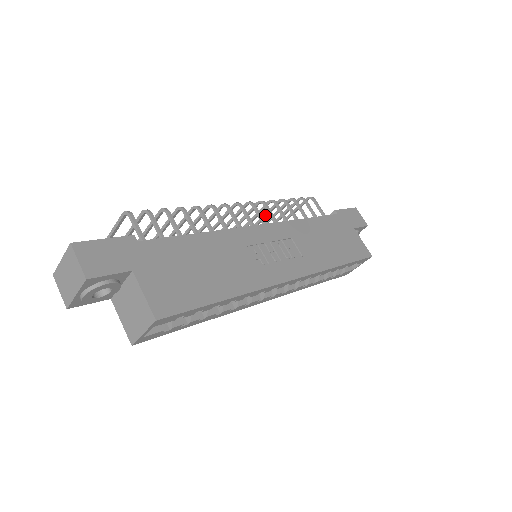
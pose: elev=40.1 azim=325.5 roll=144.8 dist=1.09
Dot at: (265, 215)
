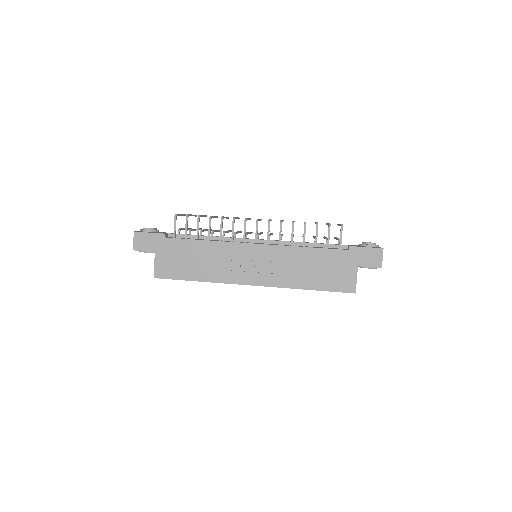
Dot at: occluded
